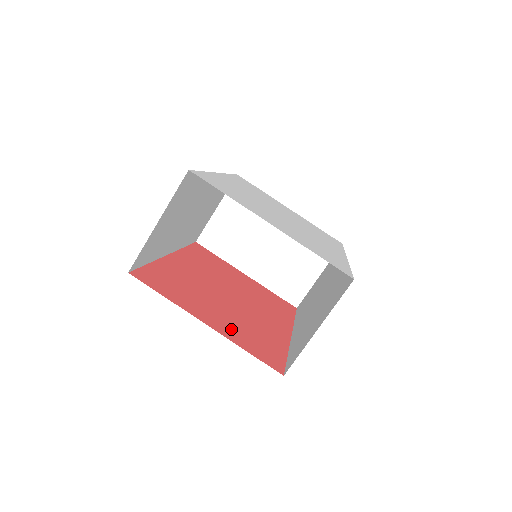
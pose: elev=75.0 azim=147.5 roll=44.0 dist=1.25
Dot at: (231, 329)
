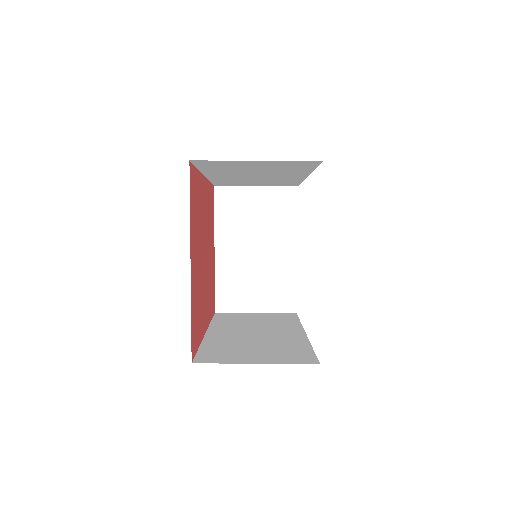
Dot at: (195, 286)
